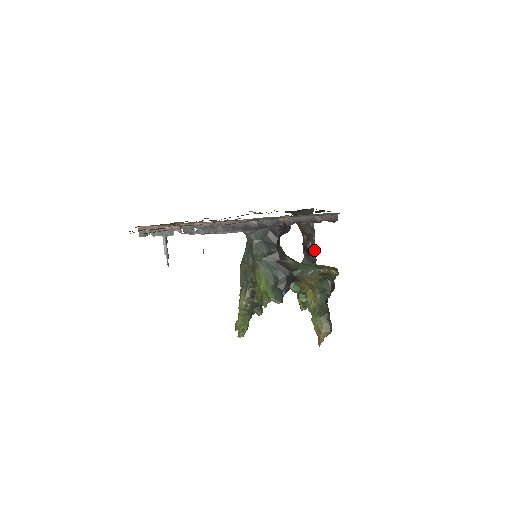
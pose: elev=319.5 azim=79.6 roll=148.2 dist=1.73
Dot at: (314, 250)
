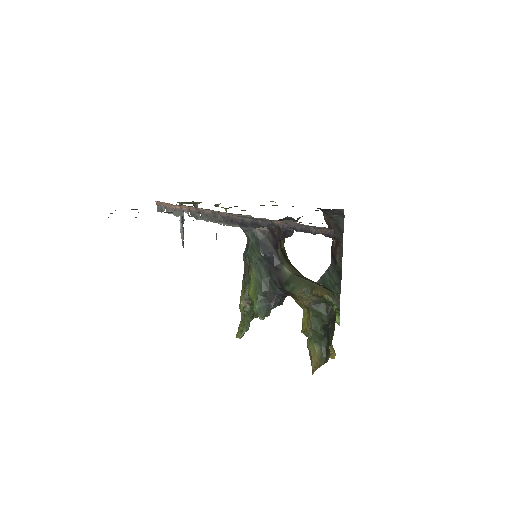
Dot at: (341, 259)
